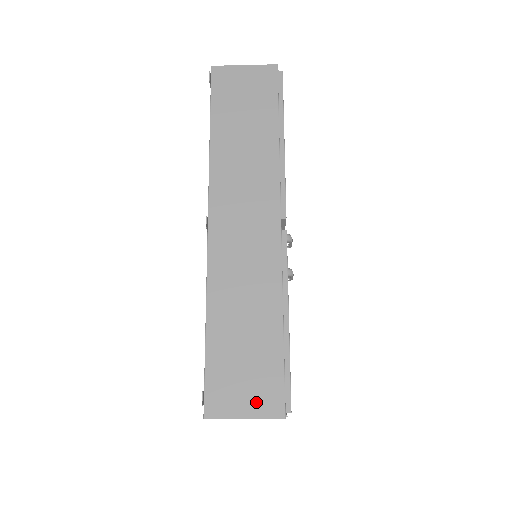
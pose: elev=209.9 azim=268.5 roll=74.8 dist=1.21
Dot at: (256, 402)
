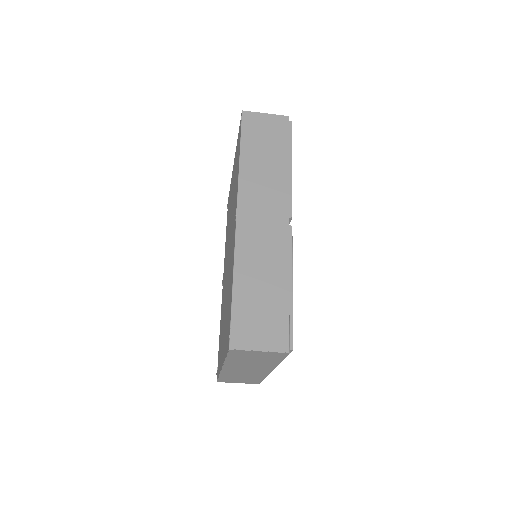
Dot at: (268, 340)
